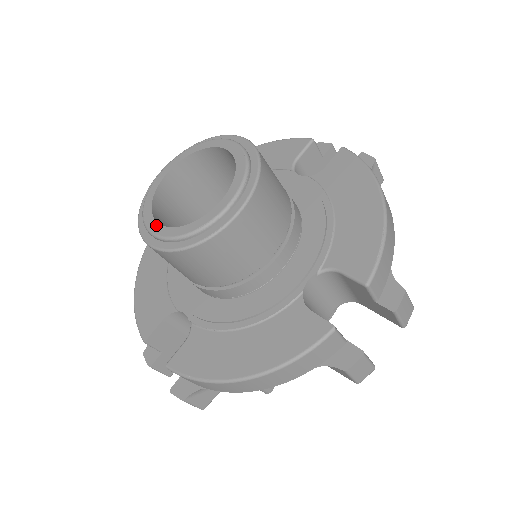
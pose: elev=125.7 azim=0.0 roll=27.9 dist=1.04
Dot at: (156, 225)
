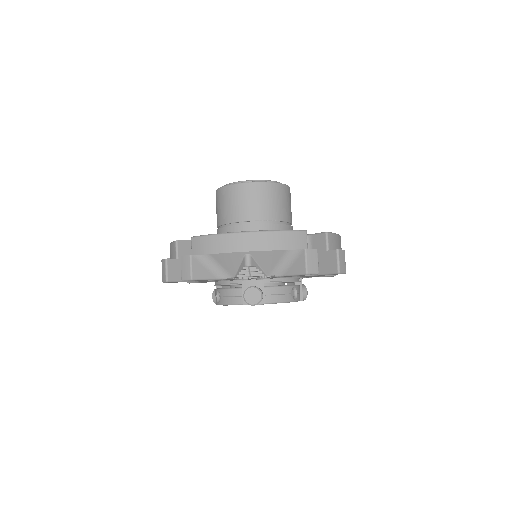
Dot at: occluded
